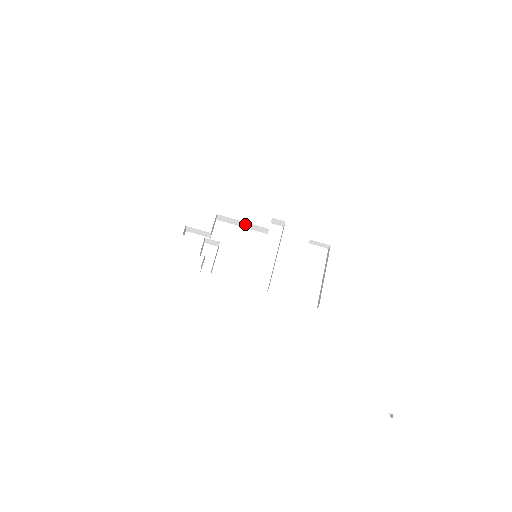
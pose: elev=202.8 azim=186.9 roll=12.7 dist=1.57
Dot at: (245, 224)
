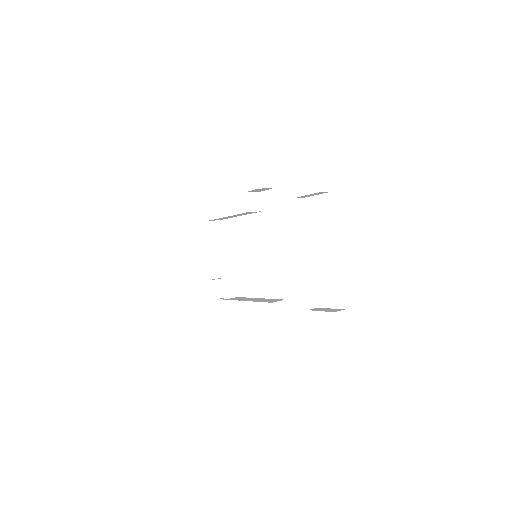
Dot at: (233, 216)
